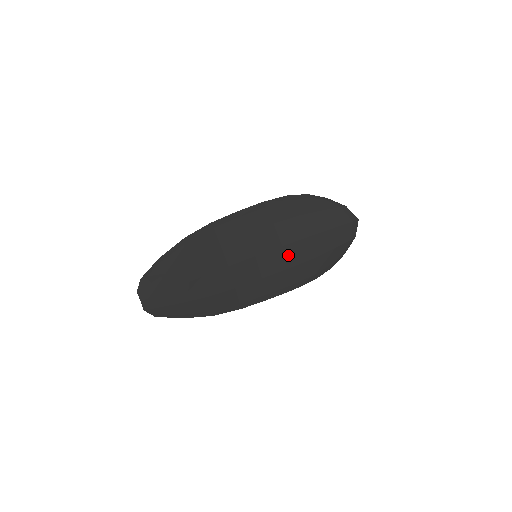
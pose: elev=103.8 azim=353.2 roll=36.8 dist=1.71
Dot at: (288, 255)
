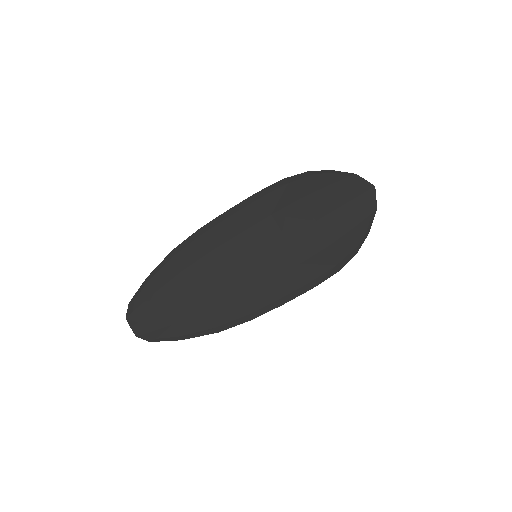
Dot at: (296, 248)
